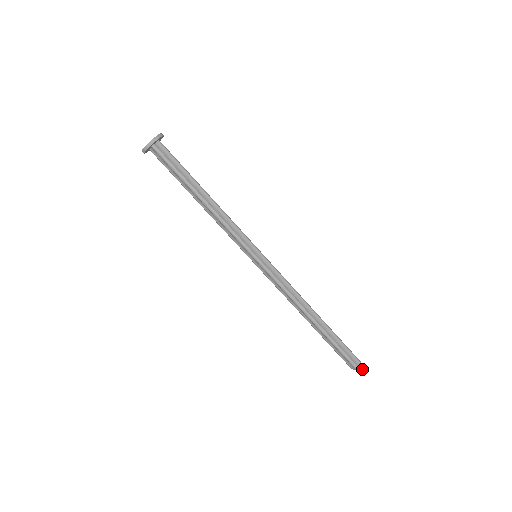
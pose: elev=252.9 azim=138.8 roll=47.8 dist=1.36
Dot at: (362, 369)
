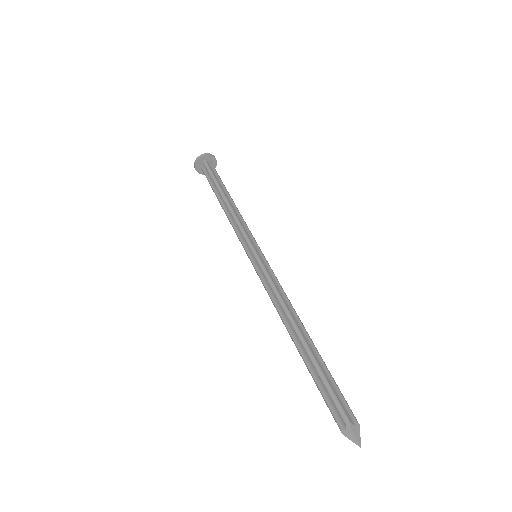
Dot at: (360, 439)
